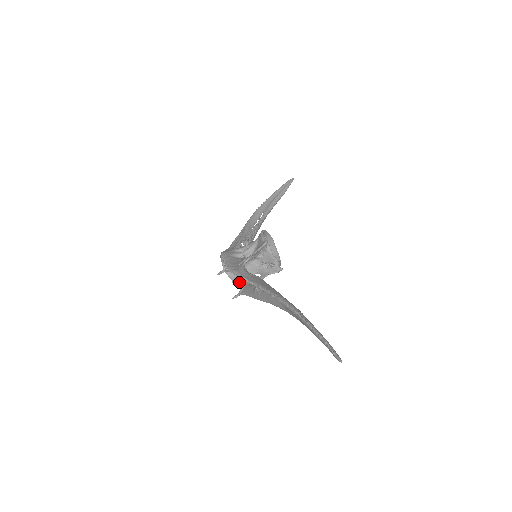
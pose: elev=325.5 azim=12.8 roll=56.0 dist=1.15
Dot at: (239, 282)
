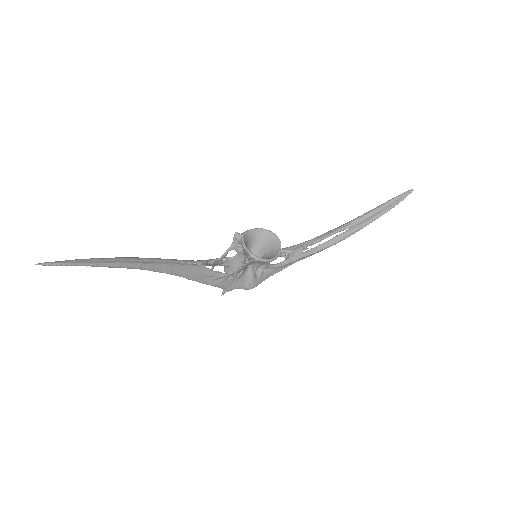
Dot at: occluded
